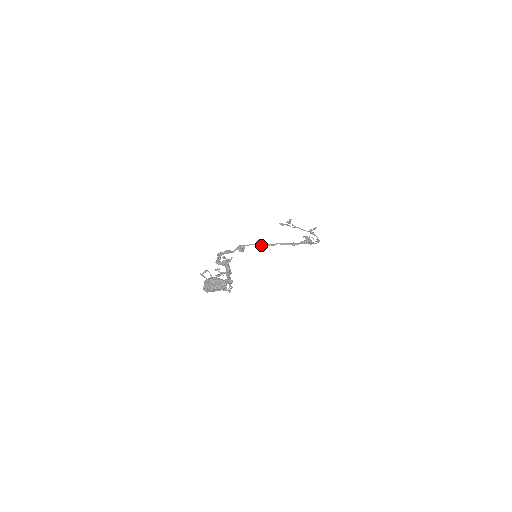
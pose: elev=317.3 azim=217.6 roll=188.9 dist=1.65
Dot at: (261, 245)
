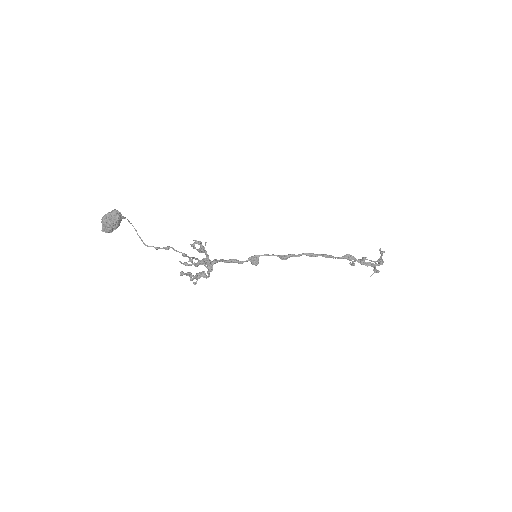
Dot at: (280, 255)
